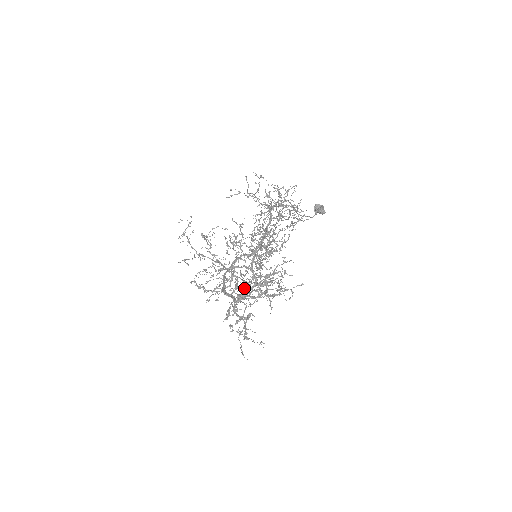
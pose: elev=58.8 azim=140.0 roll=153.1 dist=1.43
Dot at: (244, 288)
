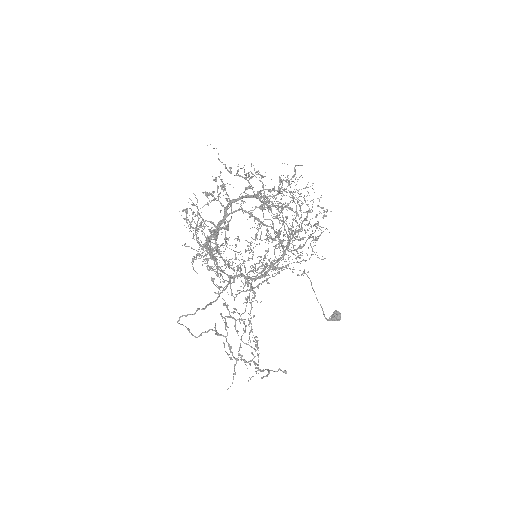
Dot at: (240, 194)
